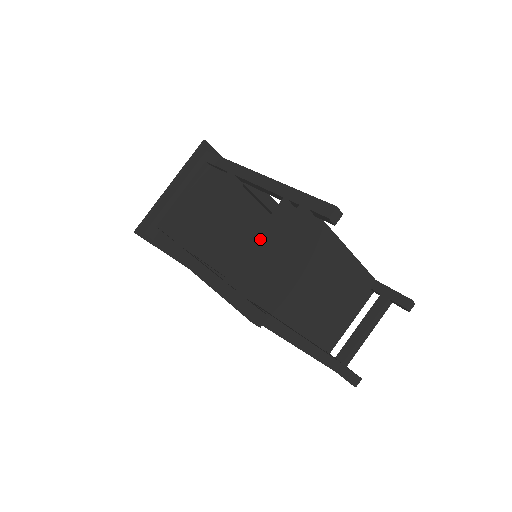
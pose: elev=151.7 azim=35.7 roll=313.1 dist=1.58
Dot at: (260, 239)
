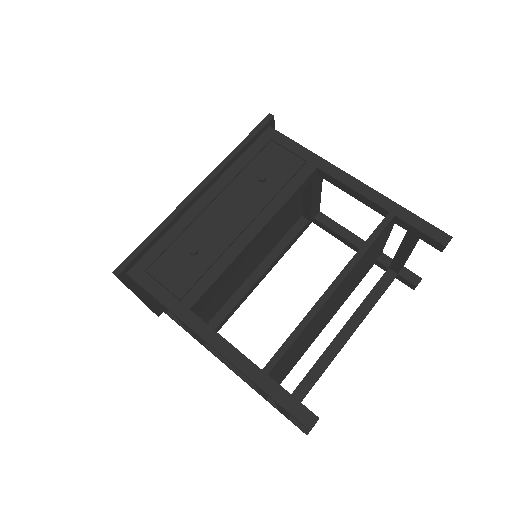
Dot at: occluded
